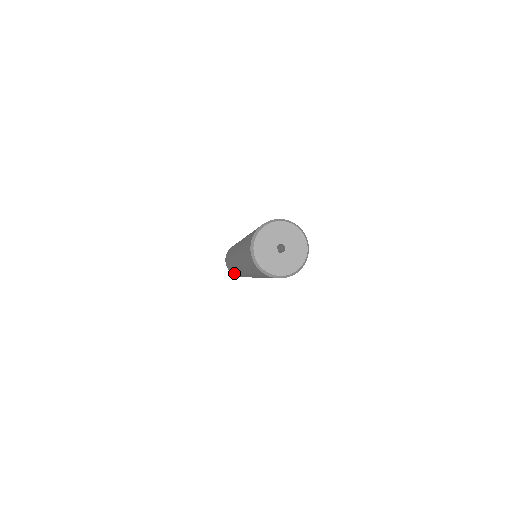
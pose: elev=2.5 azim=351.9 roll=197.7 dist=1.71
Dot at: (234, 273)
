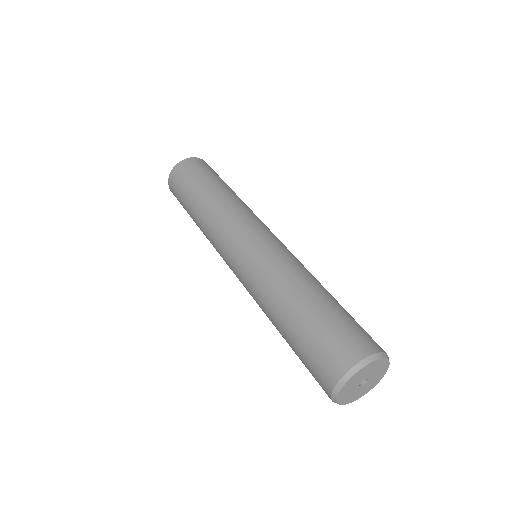
Dot at: occluded
